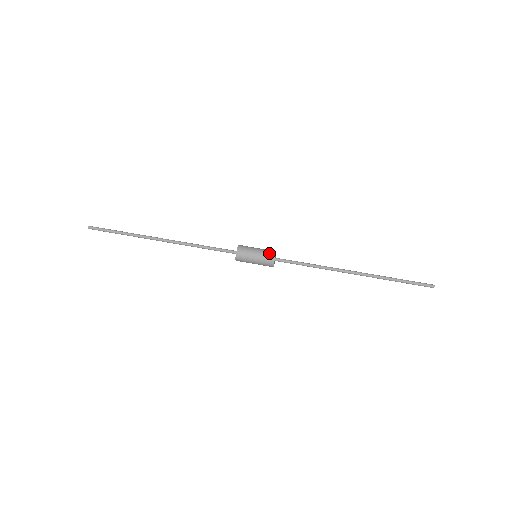
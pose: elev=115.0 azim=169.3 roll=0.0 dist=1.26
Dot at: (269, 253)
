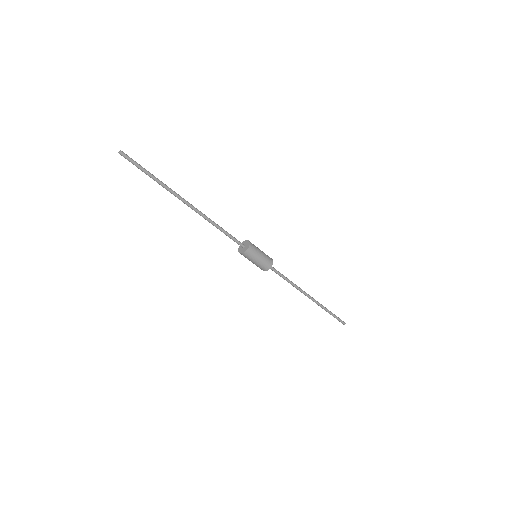
Dot at: (267, 265)
